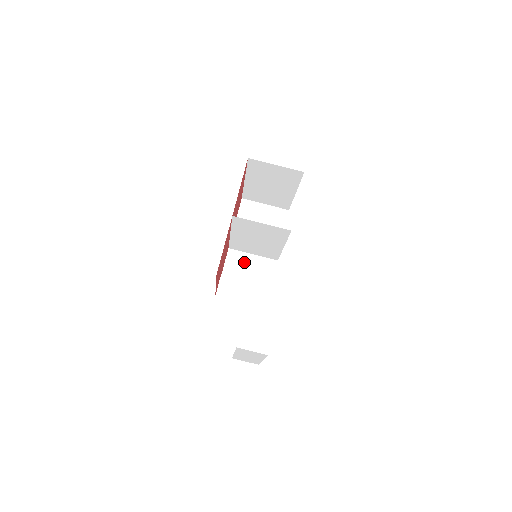
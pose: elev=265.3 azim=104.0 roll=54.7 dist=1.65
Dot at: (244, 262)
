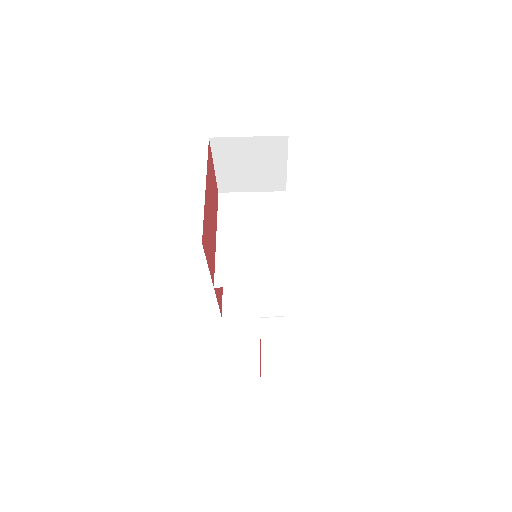
Dot at: occluded
